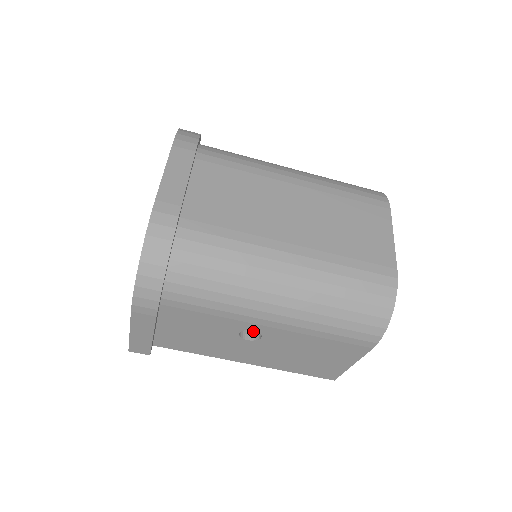
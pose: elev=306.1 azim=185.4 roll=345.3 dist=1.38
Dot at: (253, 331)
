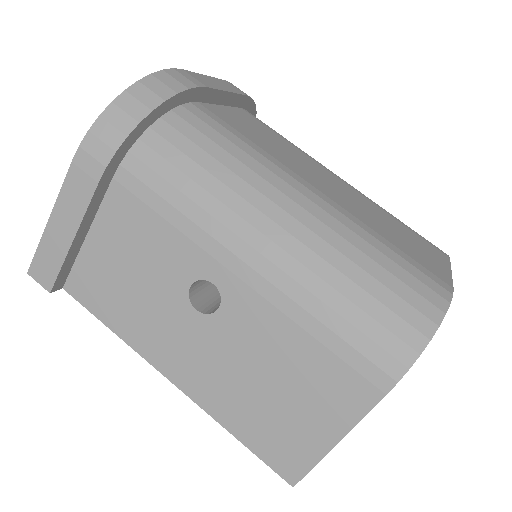
Dot at: (210, 307)
